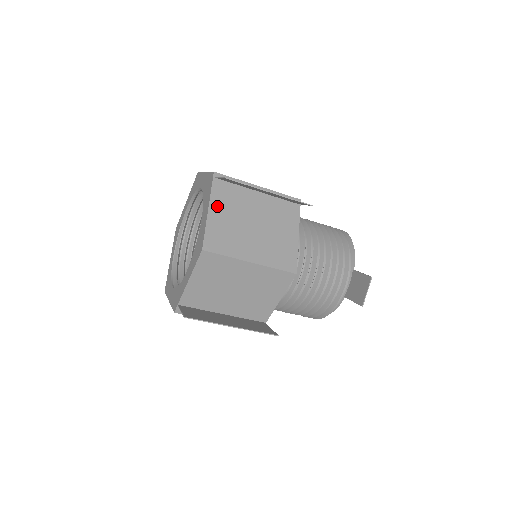
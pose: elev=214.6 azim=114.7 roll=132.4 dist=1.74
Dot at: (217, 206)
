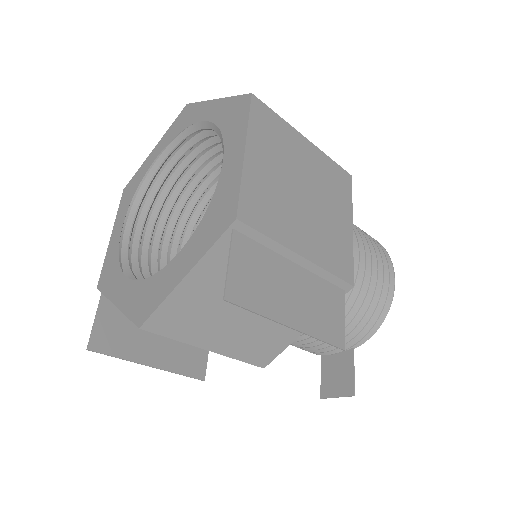
Dot at: (204, 275)
